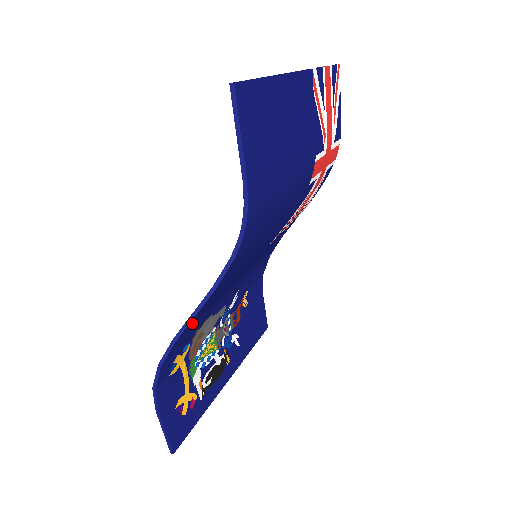
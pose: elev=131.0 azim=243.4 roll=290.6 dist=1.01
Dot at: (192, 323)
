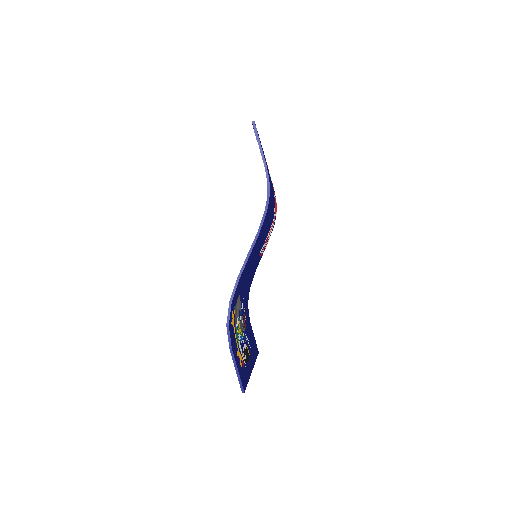
Dot at: (244, 270)
